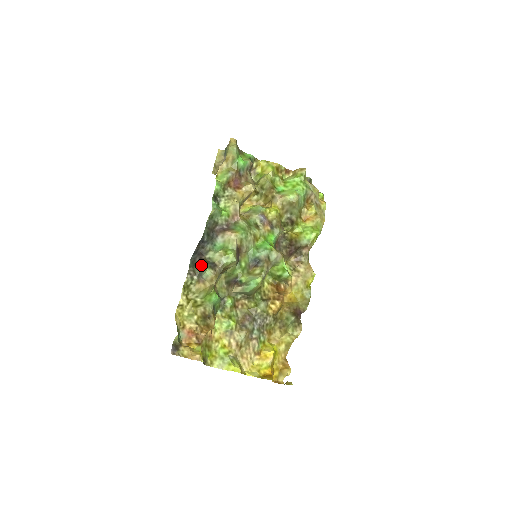
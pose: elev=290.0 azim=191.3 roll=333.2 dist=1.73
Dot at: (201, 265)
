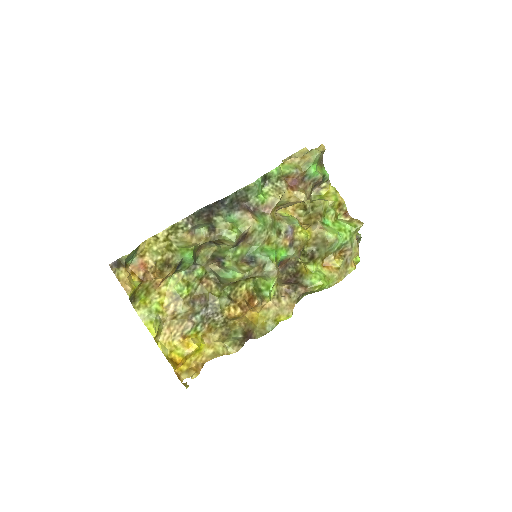
Dot at: (204, 221)
